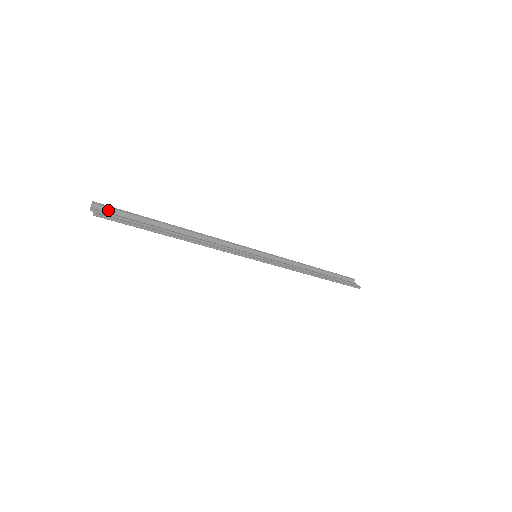
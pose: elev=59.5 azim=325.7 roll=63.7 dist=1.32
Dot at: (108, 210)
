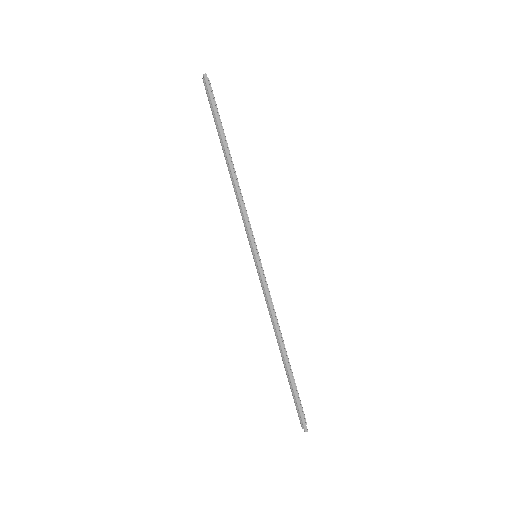
Dot at: occluded
